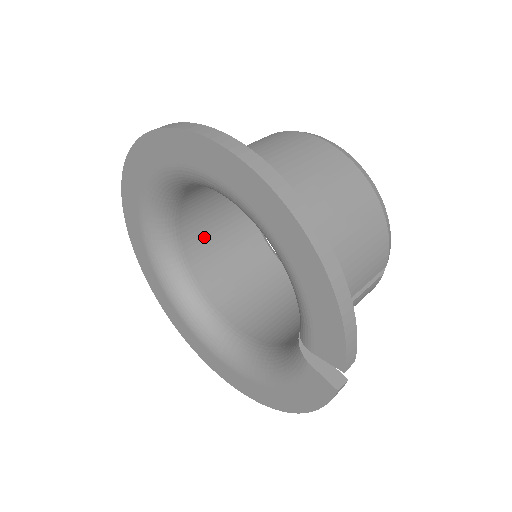
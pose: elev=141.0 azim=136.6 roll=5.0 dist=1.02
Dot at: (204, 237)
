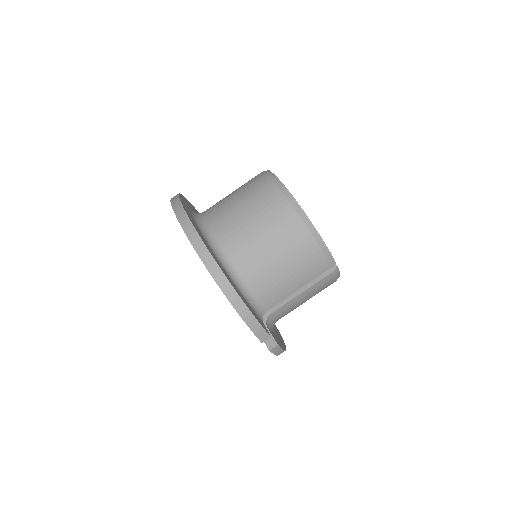
Dot at: occluded
